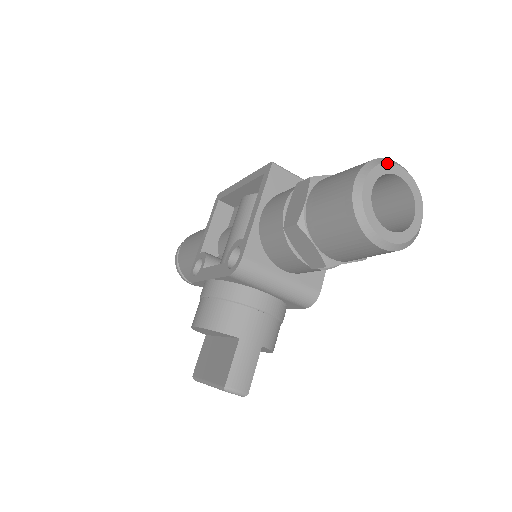
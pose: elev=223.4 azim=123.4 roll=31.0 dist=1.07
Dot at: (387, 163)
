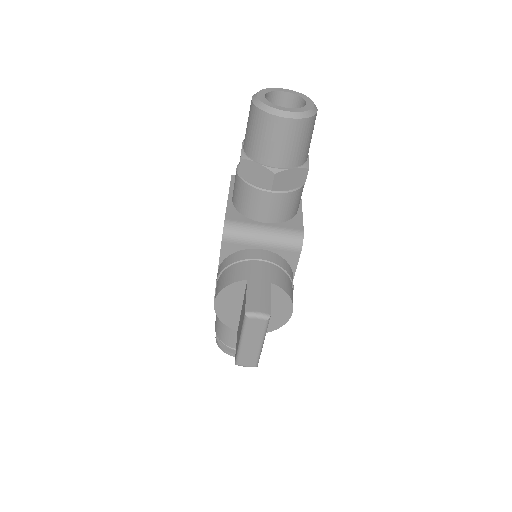
Dot at: (272, 88)
